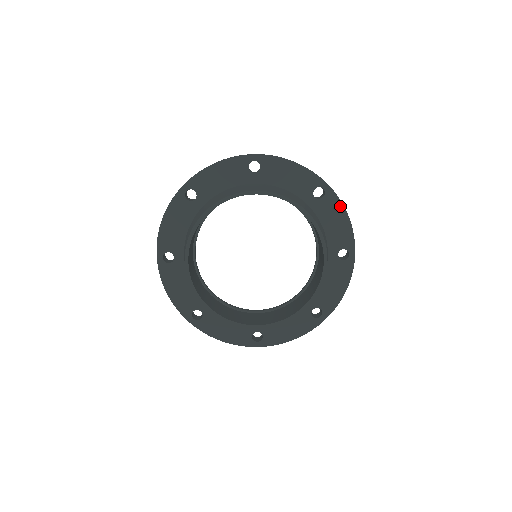
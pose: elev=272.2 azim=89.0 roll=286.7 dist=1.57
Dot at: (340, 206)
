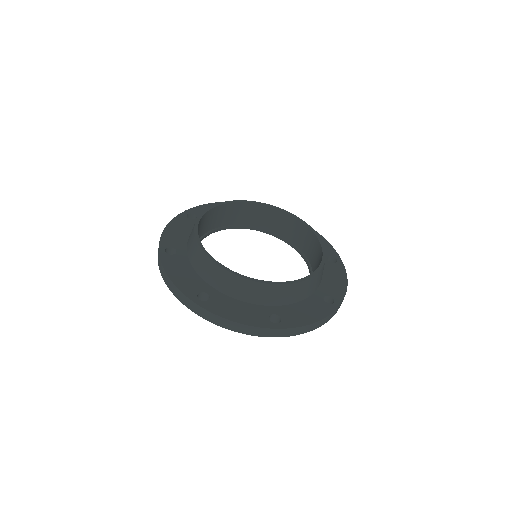
Dot at: occluded
